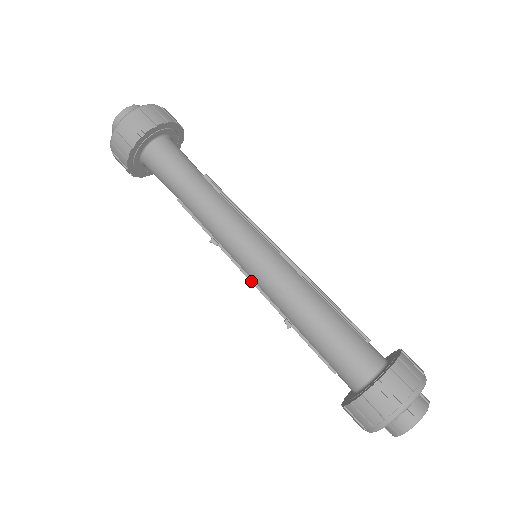
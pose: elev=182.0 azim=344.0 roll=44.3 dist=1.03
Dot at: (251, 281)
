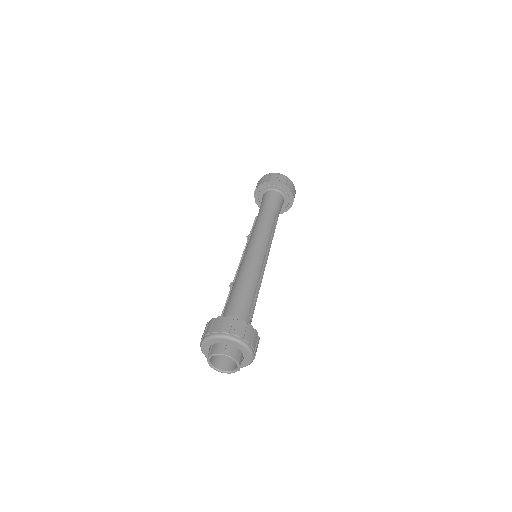
Dot at: (241, 260)
